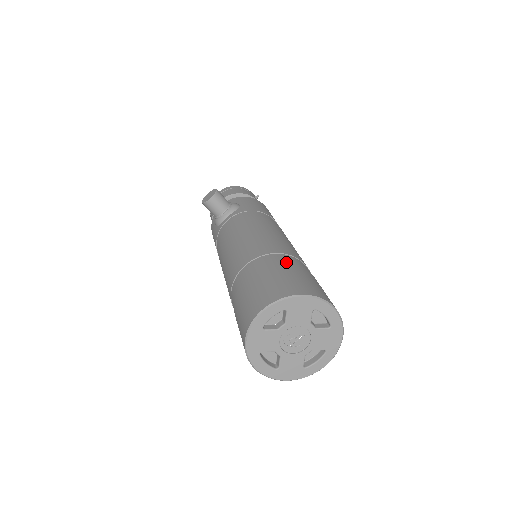
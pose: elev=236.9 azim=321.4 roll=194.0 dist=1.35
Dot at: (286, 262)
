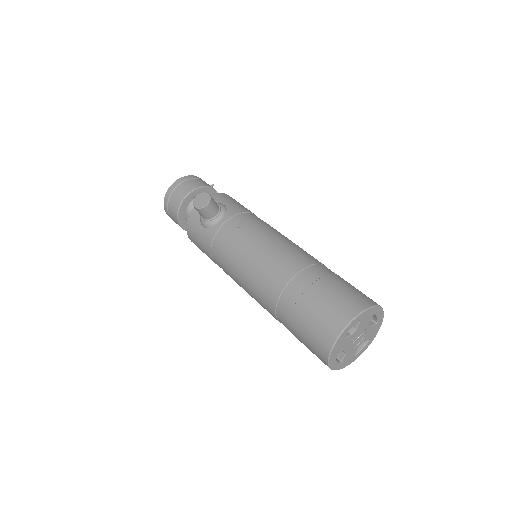
Dot at: (328, 273)
